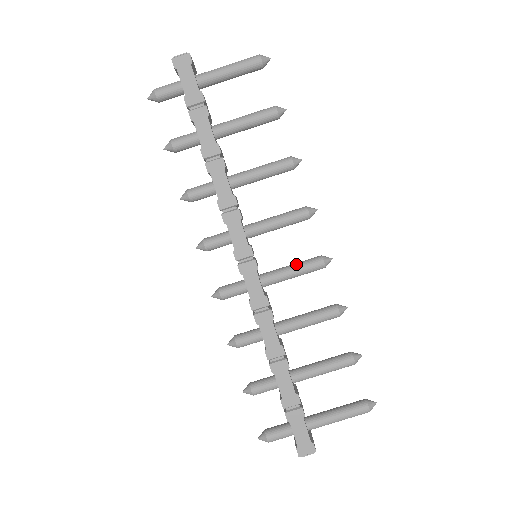
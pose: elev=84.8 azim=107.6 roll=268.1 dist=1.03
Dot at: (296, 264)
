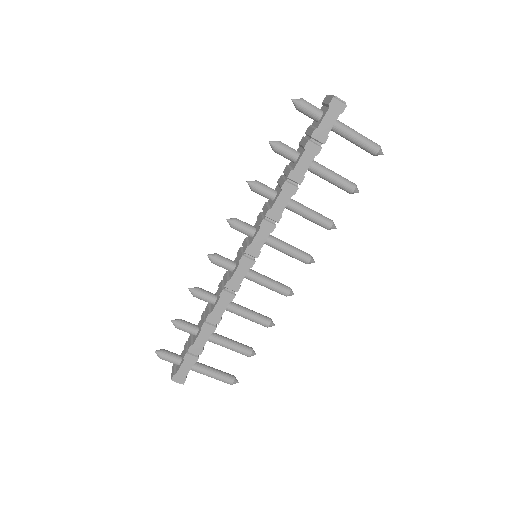
Dot at: (273, 281)
